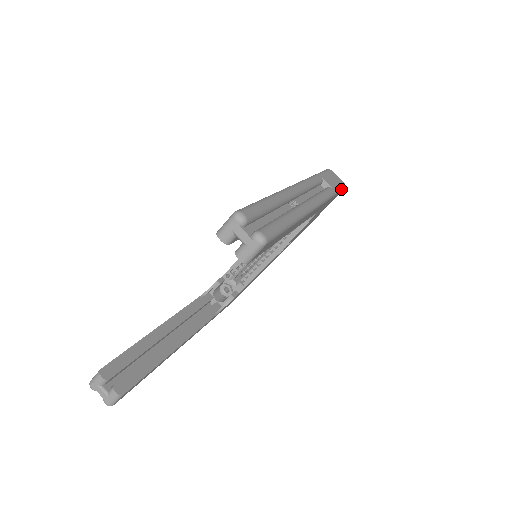
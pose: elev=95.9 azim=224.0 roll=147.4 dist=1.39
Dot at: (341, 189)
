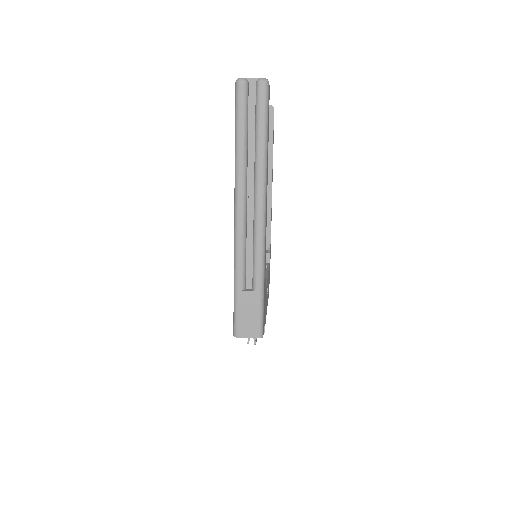
Dot at: occluded
